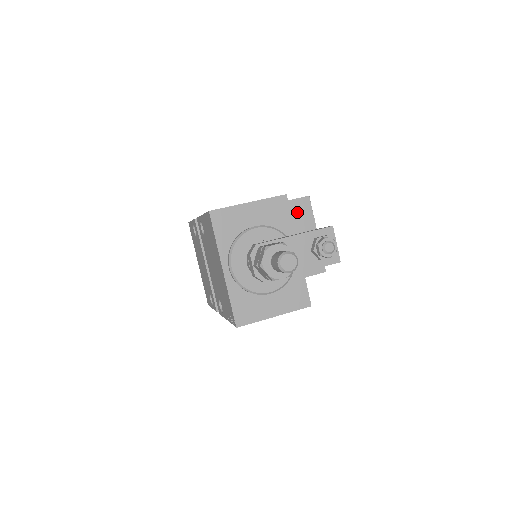
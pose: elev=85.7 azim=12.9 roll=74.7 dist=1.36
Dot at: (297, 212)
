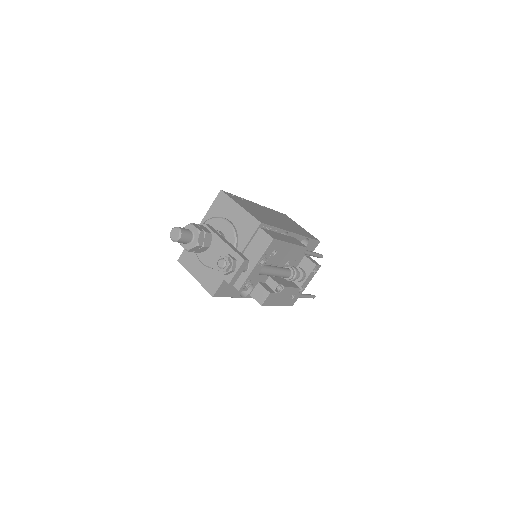
Dot at: (258, 240)
